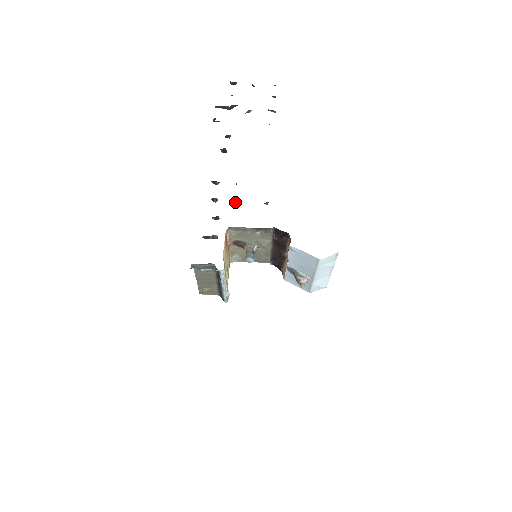
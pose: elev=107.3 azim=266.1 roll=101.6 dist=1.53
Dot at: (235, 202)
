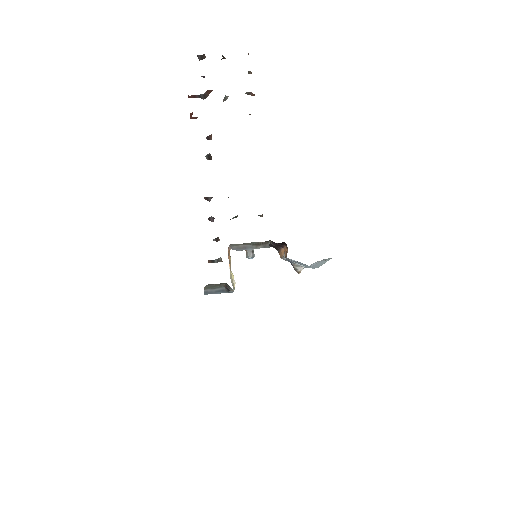
Dot at: occluded
